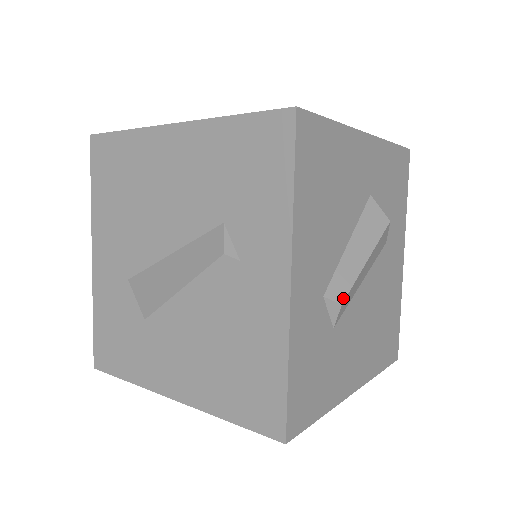
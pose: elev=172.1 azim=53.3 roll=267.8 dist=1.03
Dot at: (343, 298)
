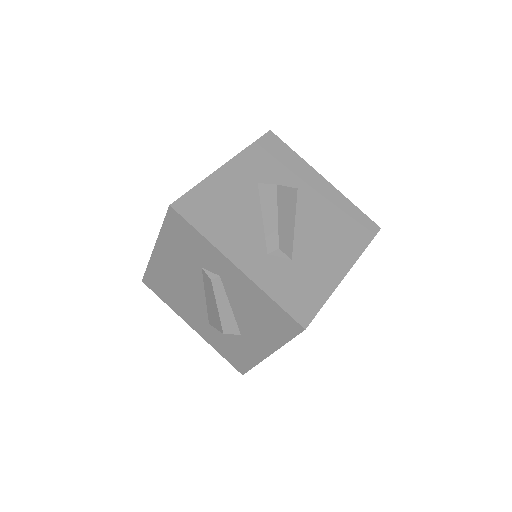
Dot at: (277, 245)
